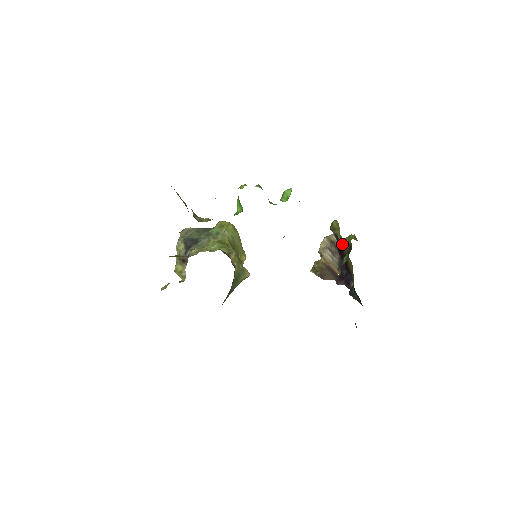
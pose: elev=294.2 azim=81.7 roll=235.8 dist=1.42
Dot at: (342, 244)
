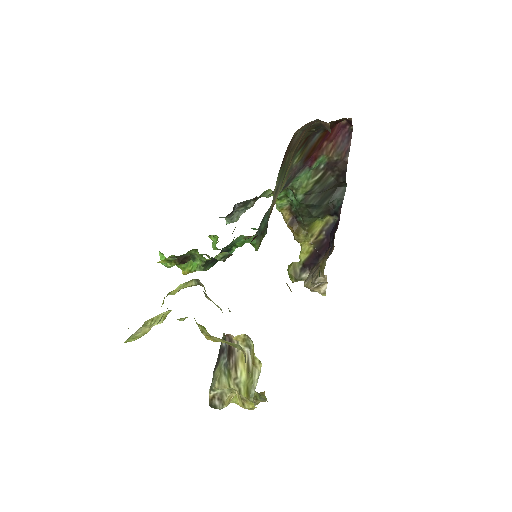
Dot at: (298, 239)
